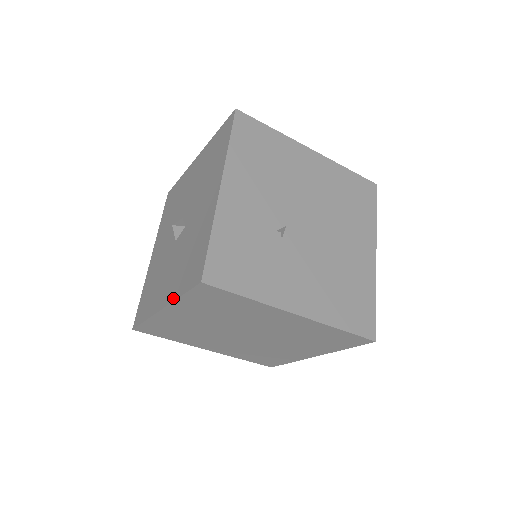
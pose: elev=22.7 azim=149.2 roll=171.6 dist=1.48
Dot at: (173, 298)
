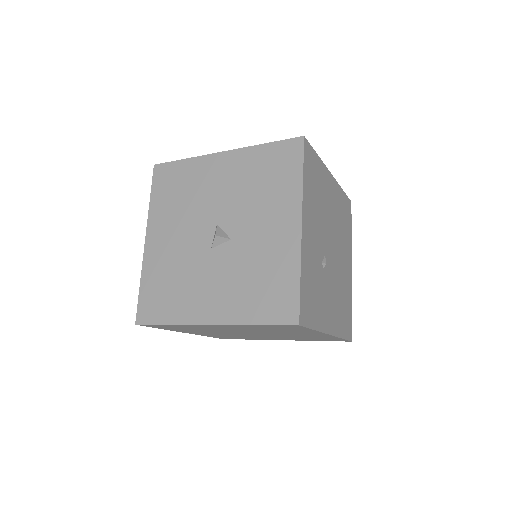
Dot at: (238, 321)
